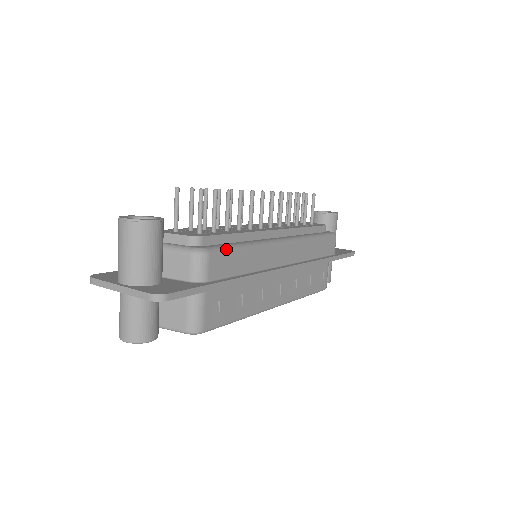
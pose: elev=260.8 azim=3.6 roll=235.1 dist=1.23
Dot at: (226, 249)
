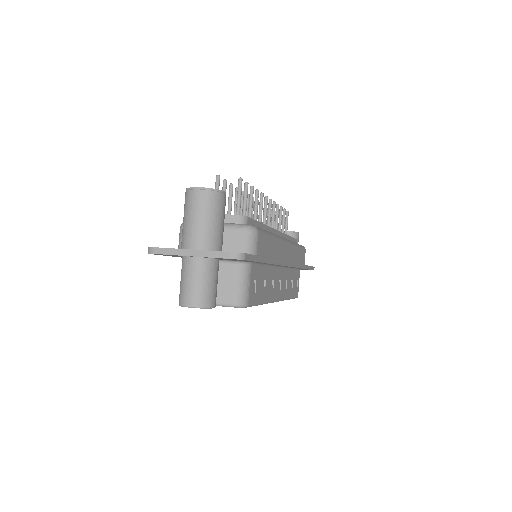
Dot at: (264, 231)
